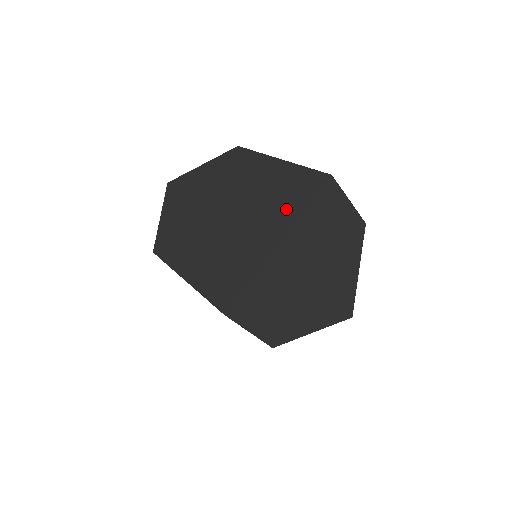
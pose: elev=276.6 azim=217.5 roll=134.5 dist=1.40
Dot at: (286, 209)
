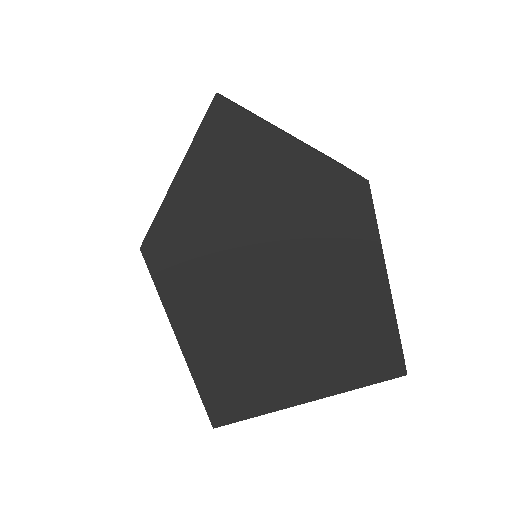
Dot at: (343, 370)
